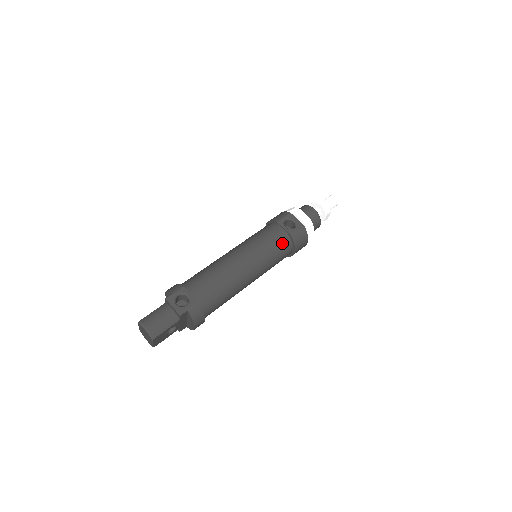
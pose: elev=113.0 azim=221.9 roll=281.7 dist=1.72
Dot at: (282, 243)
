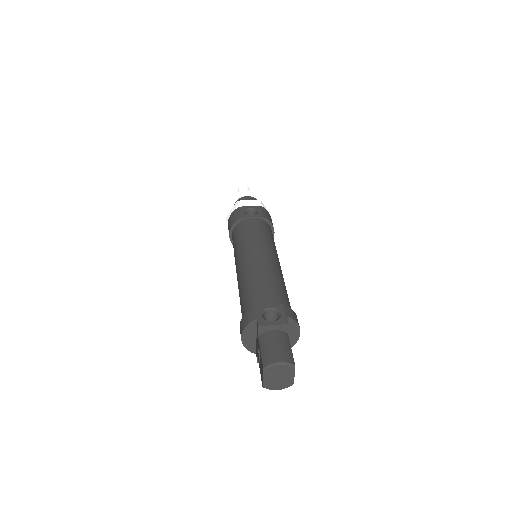
Dot at: (265, 227)
